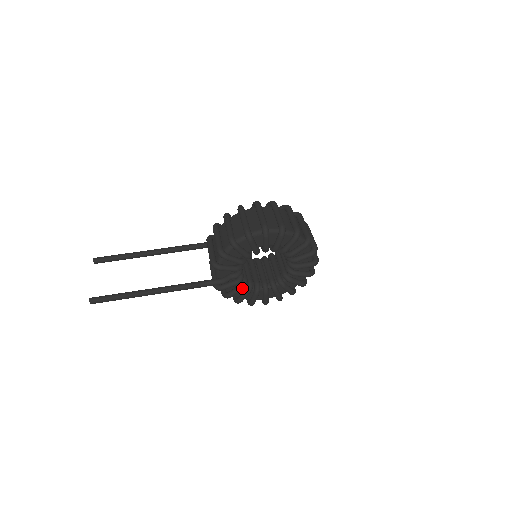
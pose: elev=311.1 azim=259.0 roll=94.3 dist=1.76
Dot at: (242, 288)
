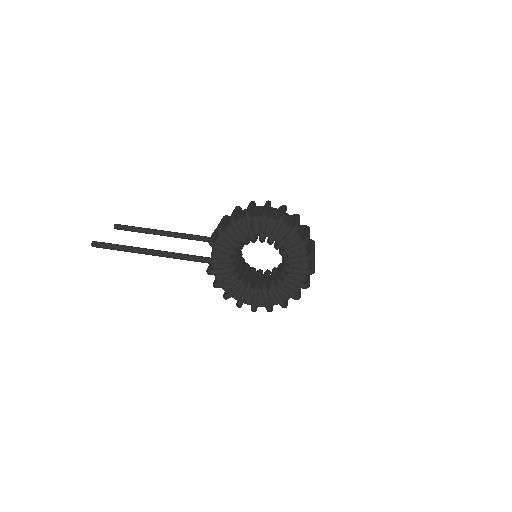
Dot at: (232, 279)
